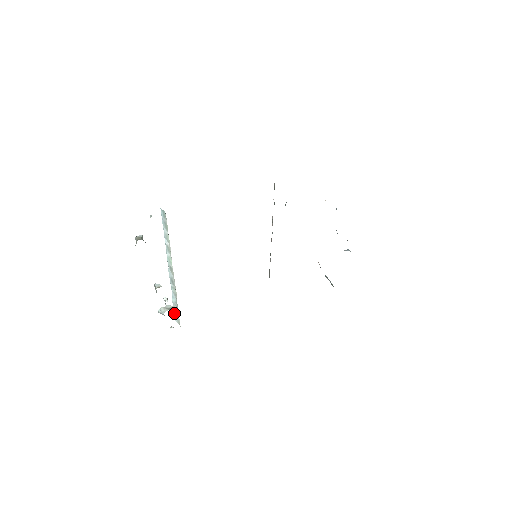
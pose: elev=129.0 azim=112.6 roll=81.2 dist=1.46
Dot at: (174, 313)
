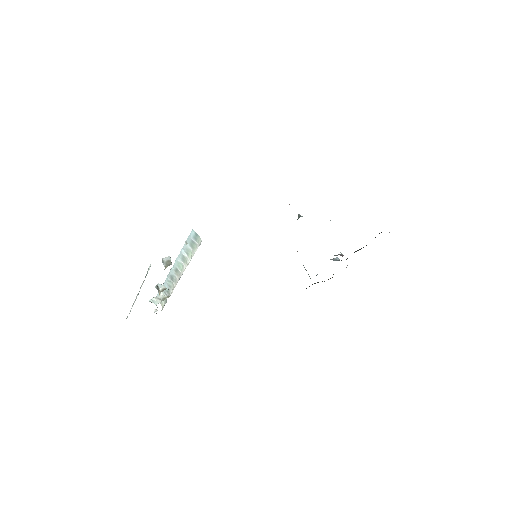
Dot at: (157, 294)
